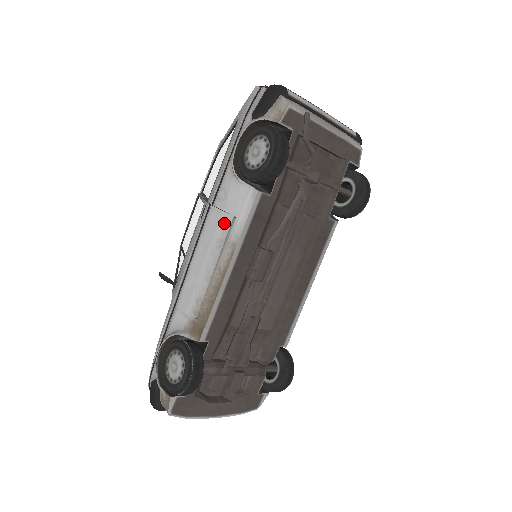
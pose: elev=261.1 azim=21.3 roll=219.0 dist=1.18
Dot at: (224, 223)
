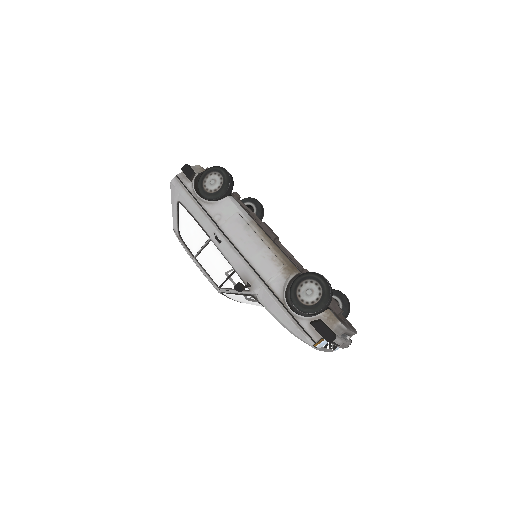
Dot at: (236, 220)
